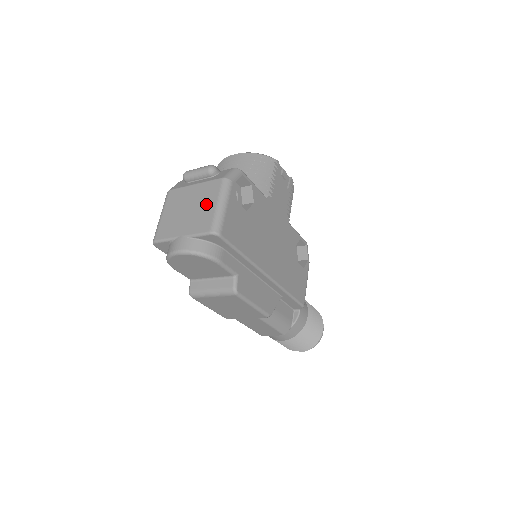
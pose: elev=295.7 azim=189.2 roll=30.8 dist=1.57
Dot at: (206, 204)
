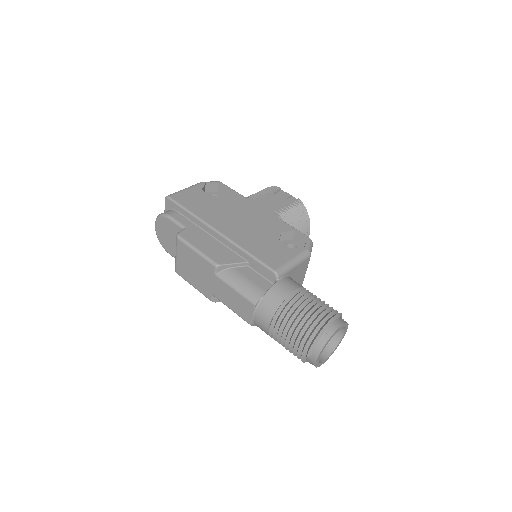
Dot at: occluded
